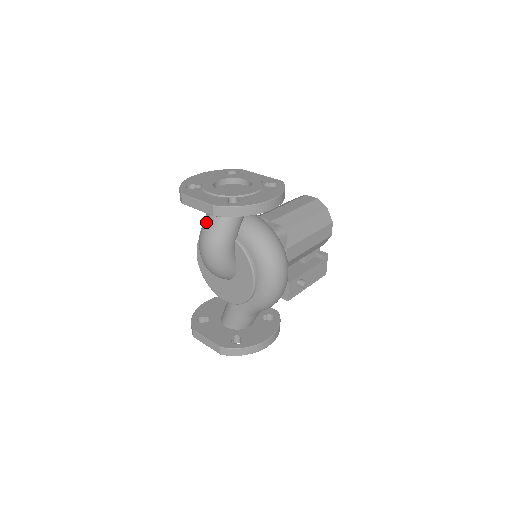
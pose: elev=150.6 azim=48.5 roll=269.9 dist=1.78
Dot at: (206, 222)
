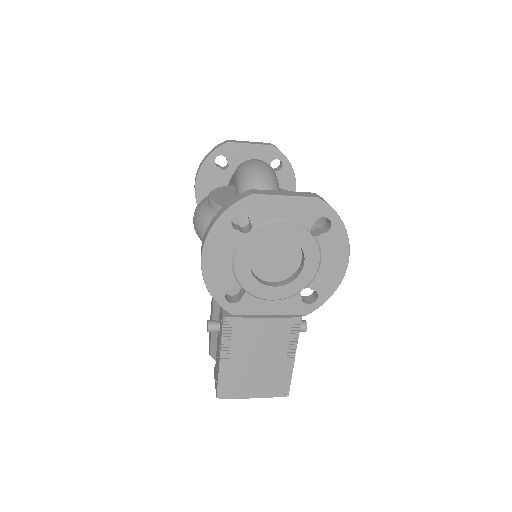
Dot at: occluded
